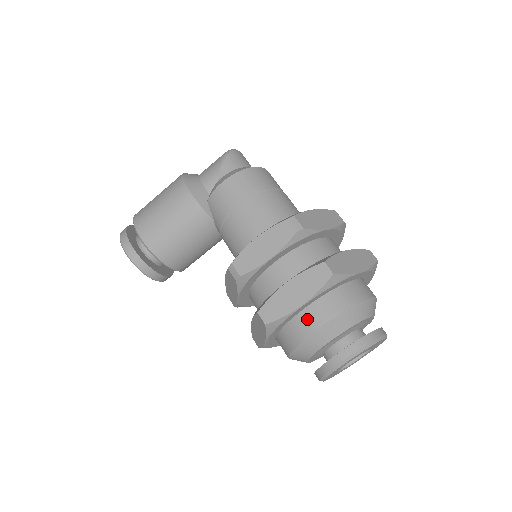
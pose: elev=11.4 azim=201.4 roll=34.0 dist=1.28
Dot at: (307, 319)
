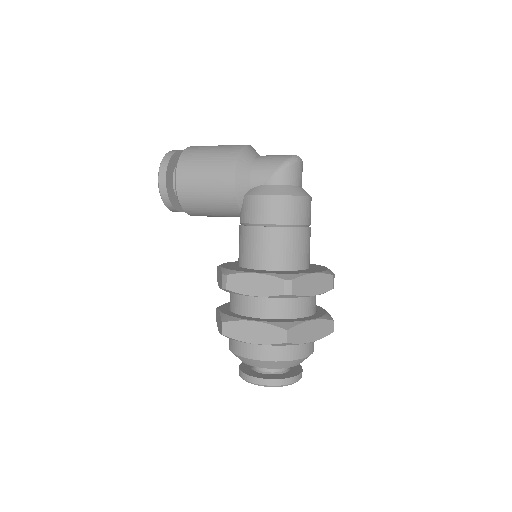
Dot at: (252, 348)
